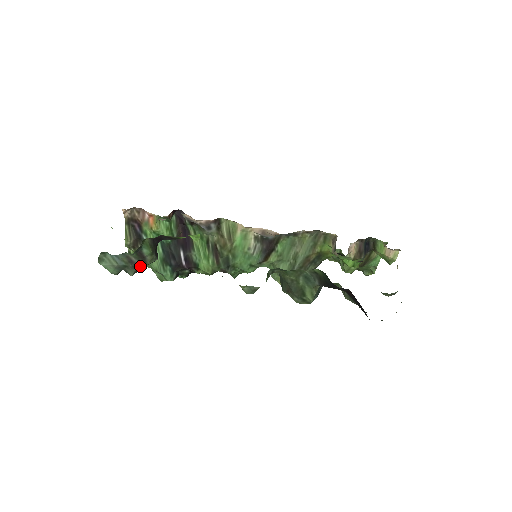
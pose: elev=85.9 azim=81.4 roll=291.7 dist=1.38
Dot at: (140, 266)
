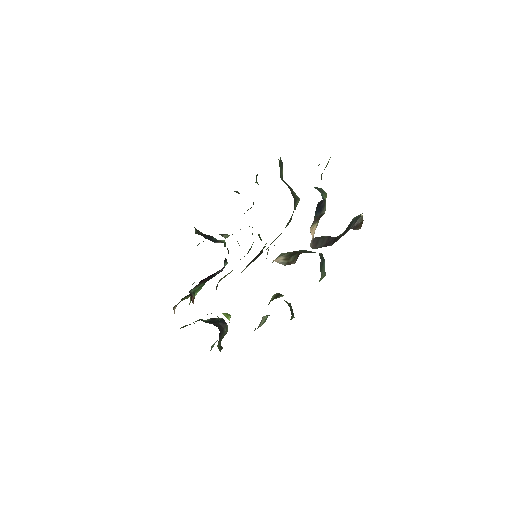
Dot at: occluded
